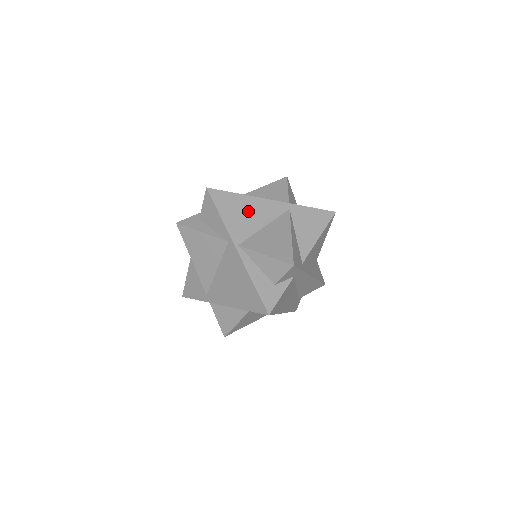
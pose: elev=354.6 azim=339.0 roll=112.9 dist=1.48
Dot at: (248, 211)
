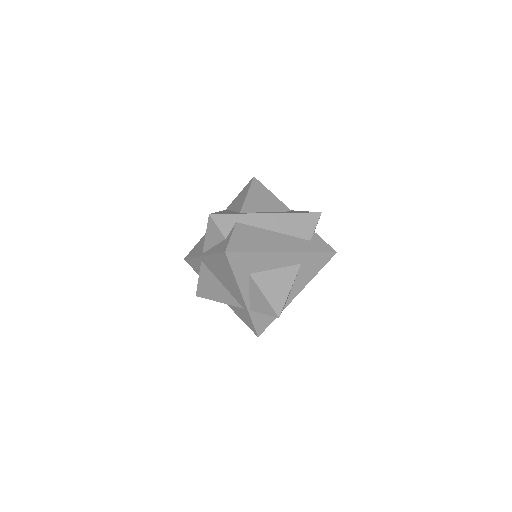
Dot at: occluded
